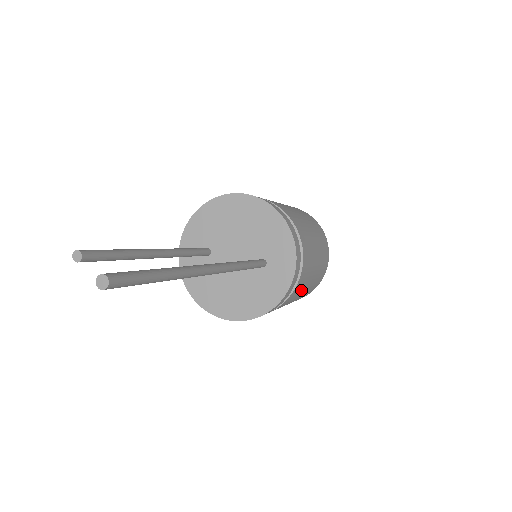
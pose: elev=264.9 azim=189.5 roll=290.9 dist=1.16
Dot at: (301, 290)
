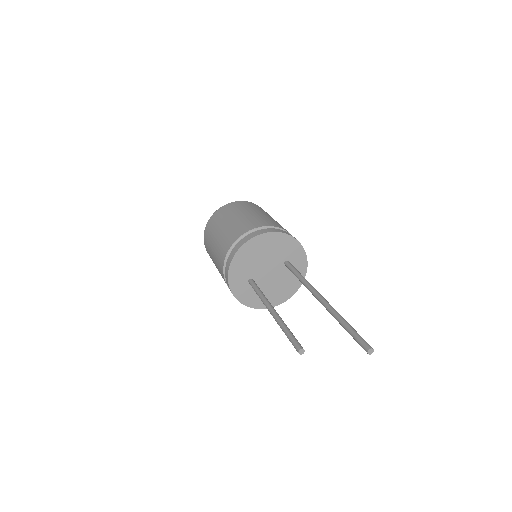
Dot at: occluded
